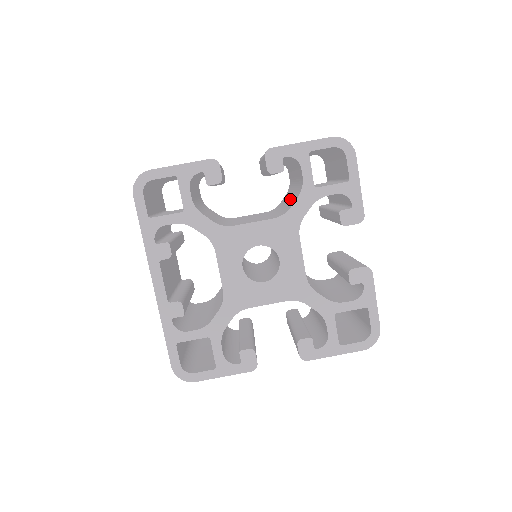
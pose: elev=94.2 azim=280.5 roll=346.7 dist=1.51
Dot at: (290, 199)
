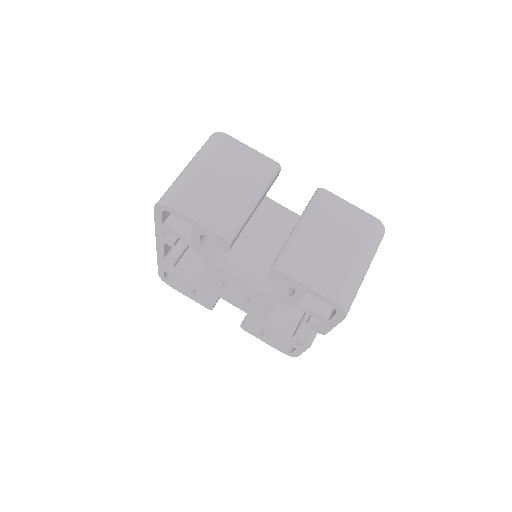
Dot at: occluded
